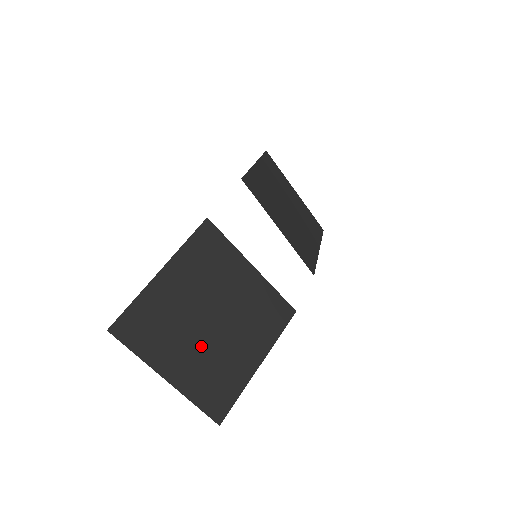
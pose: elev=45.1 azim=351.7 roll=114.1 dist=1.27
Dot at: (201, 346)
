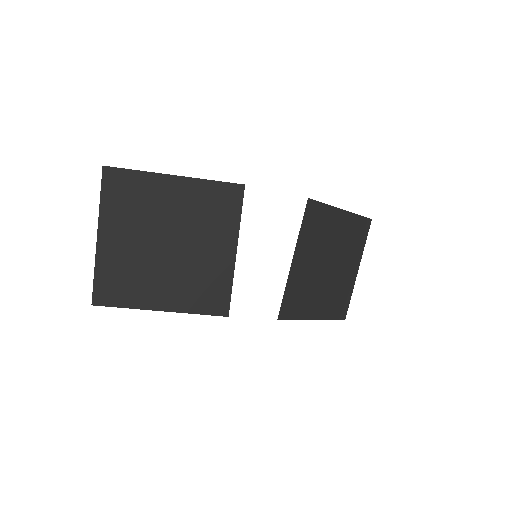
Dot at: (141, 248)
